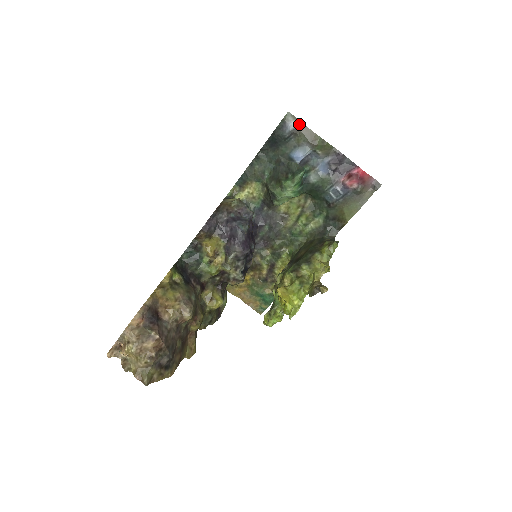
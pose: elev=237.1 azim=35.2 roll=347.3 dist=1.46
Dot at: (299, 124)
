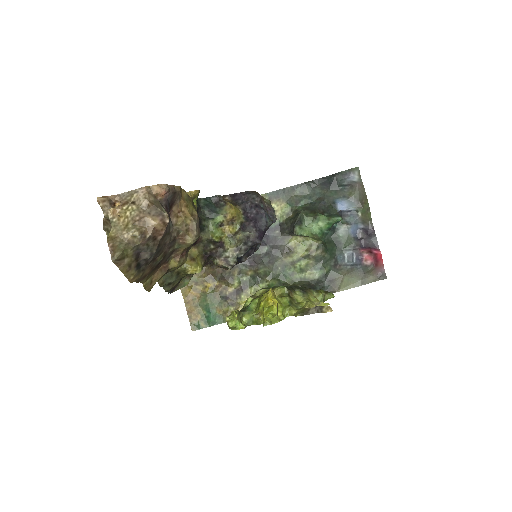
Dot at: (360, 182)
